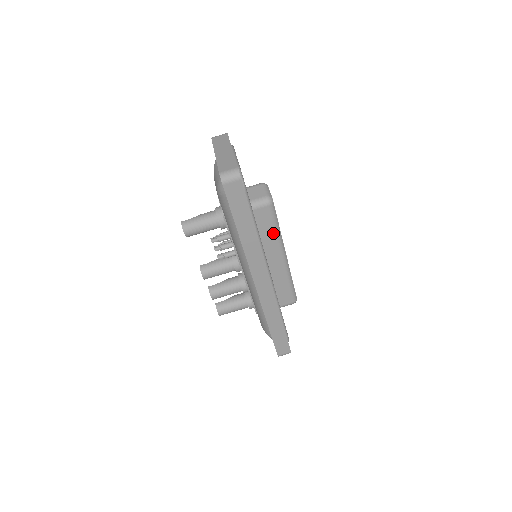
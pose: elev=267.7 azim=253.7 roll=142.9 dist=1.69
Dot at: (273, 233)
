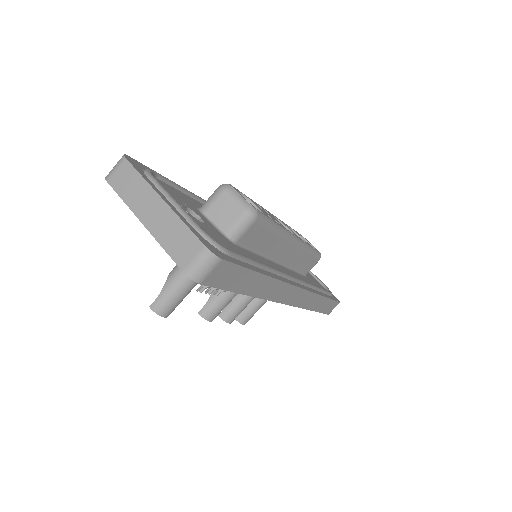
Dot at: (273, 236)
